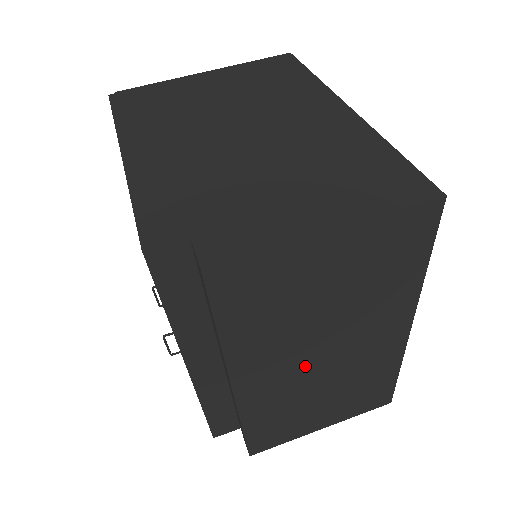
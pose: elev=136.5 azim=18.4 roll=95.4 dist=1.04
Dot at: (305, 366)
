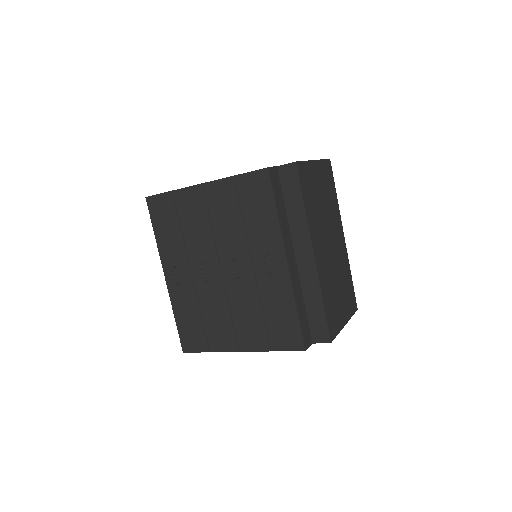
Dot at: (327, 249)
